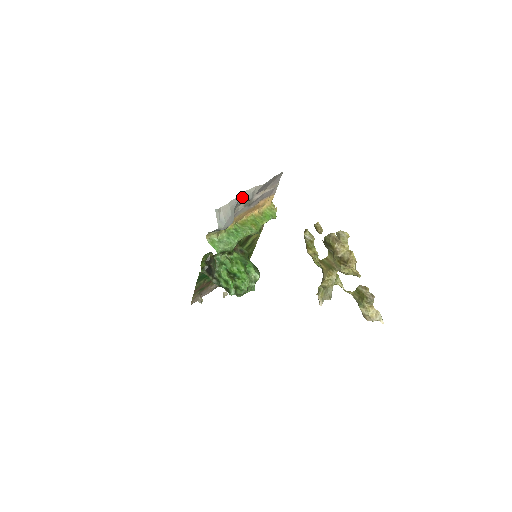
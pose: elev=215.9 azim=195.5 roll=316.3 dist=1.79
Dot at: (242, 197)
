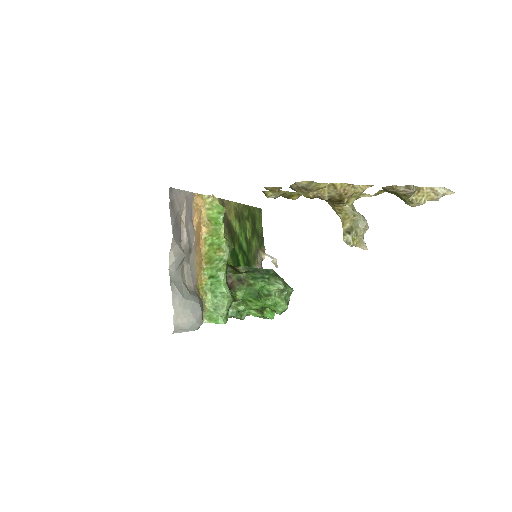
Dot at: (175, 275)
